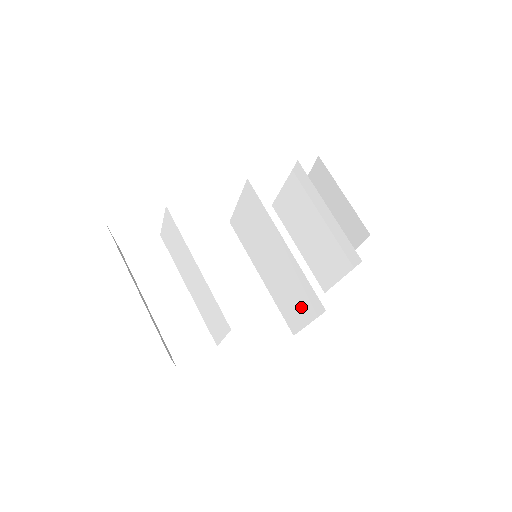
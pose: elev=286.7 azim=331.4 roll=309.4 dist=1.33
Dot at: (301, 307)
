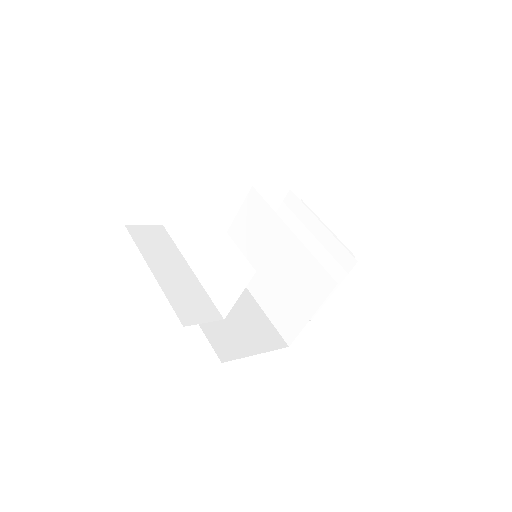
Dot at: (304, 299)
